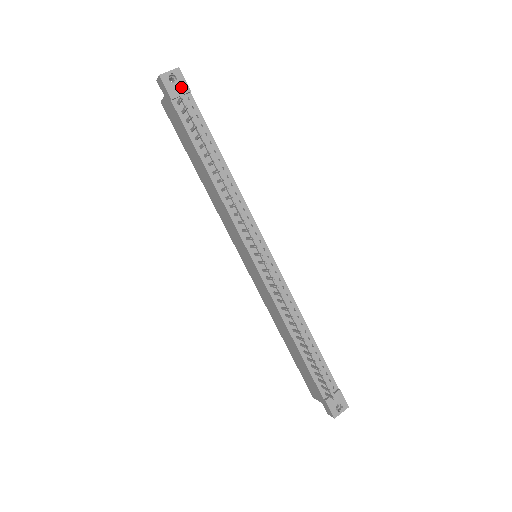
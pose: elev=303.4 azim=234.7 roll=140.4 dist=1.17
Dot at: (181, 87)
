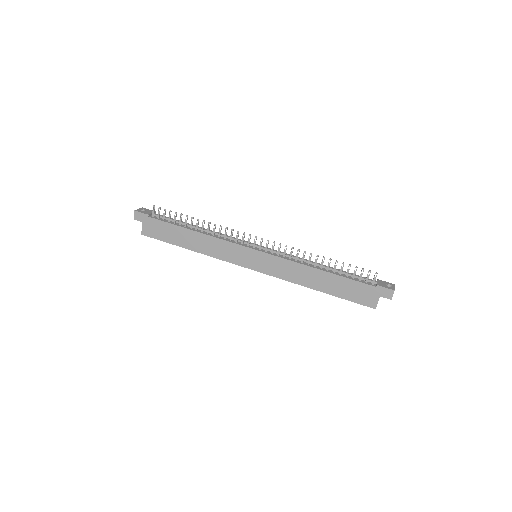
Dot at: (149, 211)
